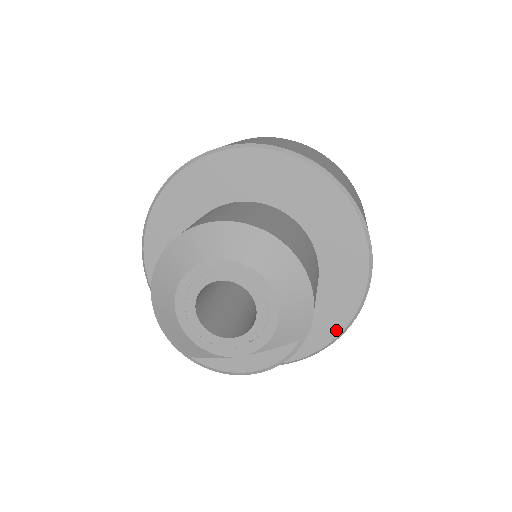
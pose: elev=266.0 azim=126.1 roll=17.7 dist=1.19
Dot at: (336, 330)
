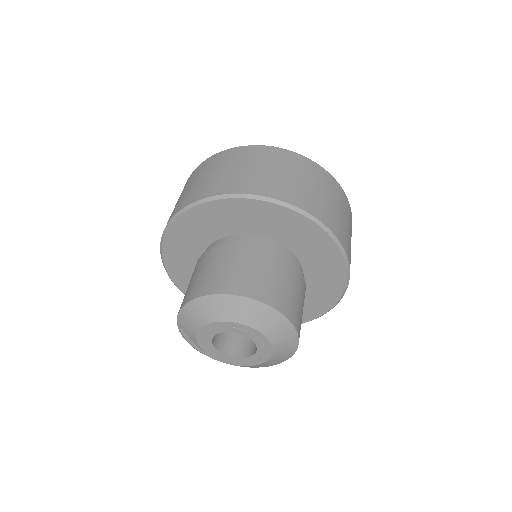
Dot at: occluded
